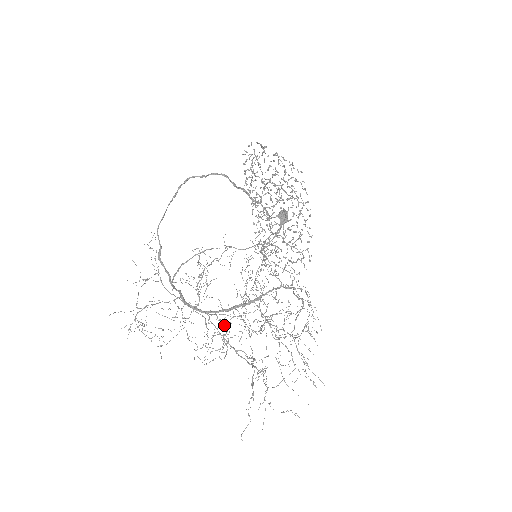
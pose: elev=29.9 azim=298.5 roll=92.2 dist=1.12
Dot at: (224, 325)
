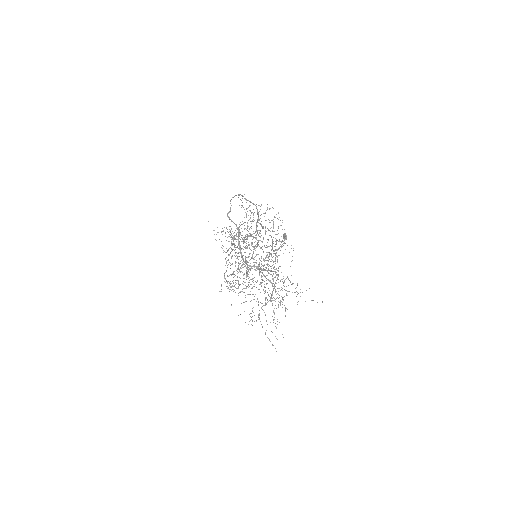
Dot at: (250, 270)
